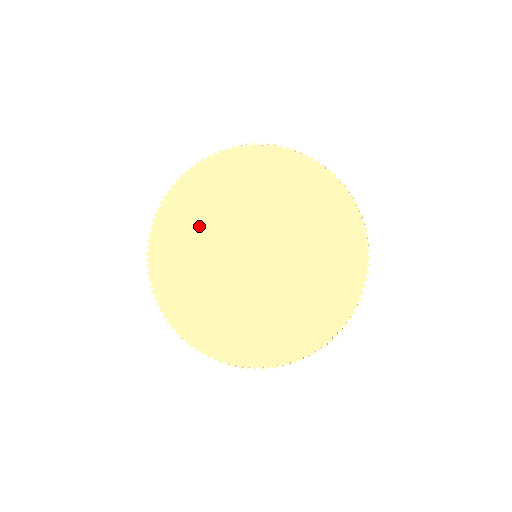
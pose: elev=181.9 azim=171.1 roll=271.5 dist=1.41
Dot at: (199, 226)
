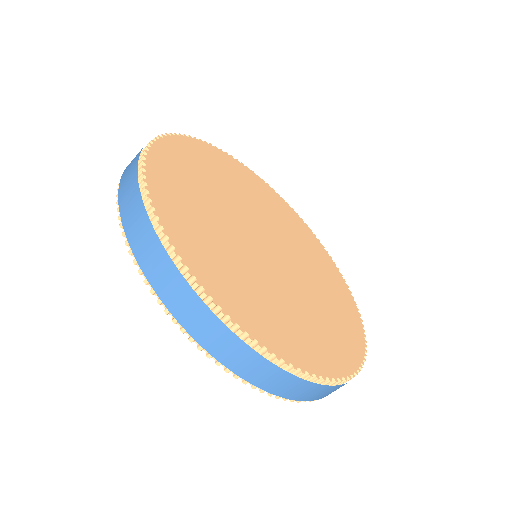
Dot at: (229, 182)
